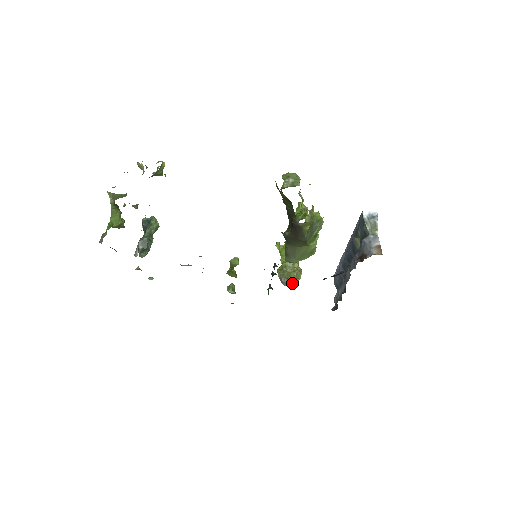
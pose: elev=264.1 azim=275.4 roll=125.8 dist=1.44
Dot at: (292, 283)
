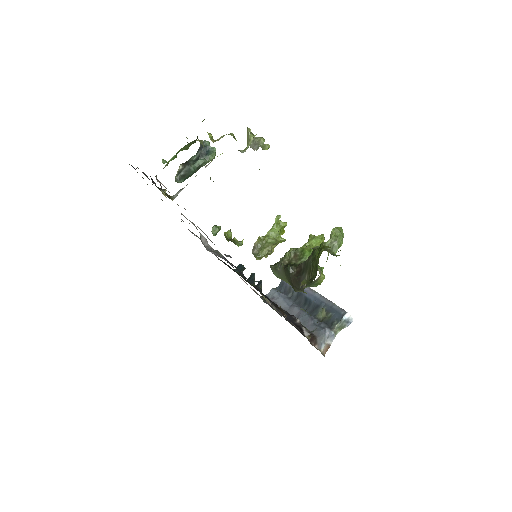
Dot at: (258, 257)
